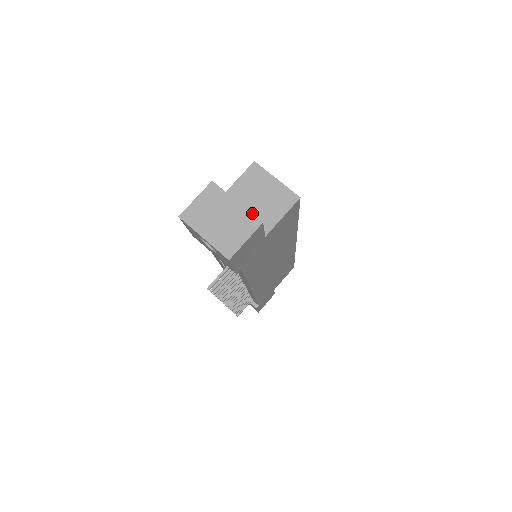
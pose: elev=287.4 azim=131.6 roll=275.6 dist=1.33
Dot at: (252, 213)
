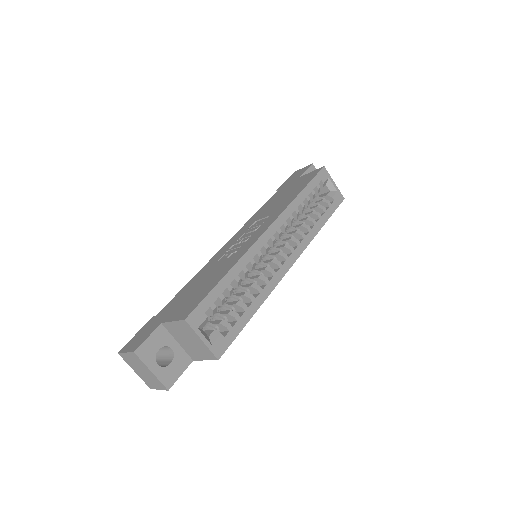
Dot at: (184, 345)
